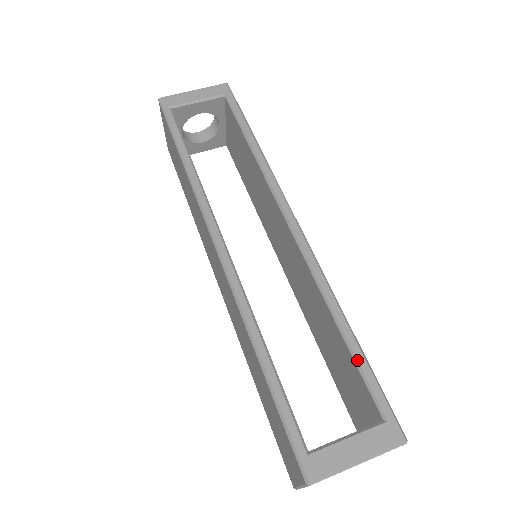
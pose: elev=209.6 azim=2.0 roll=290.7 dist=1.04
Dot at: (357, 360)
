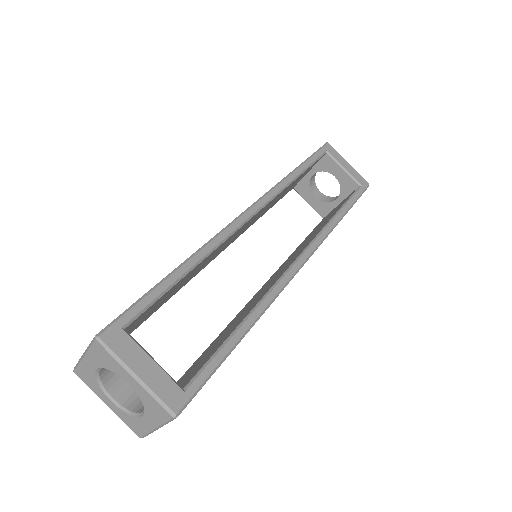
Dot at: (223, 347)
